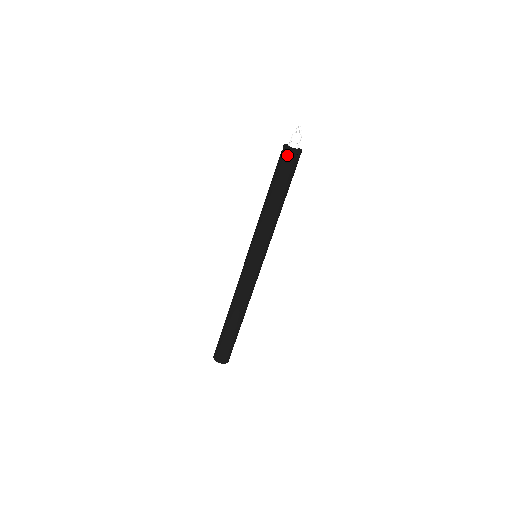
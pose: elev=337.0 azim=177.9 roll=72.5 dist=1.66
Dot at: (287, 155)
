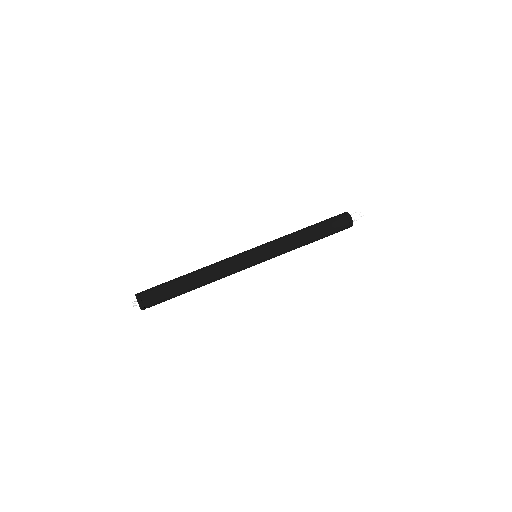
Dot at: (343, 215)
